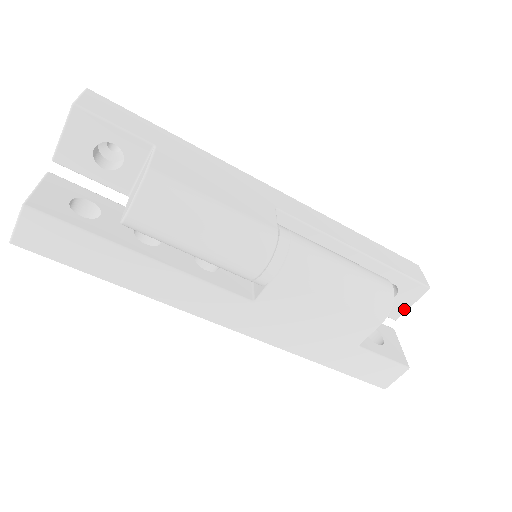
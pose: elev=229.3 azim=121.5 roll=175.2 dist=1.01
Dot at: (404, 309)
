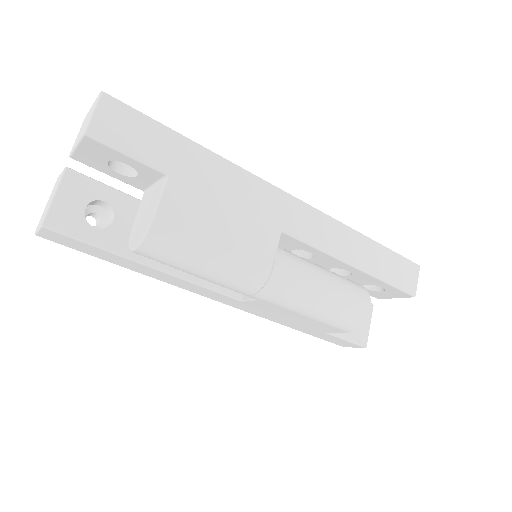
Dot at: (387, 297)
